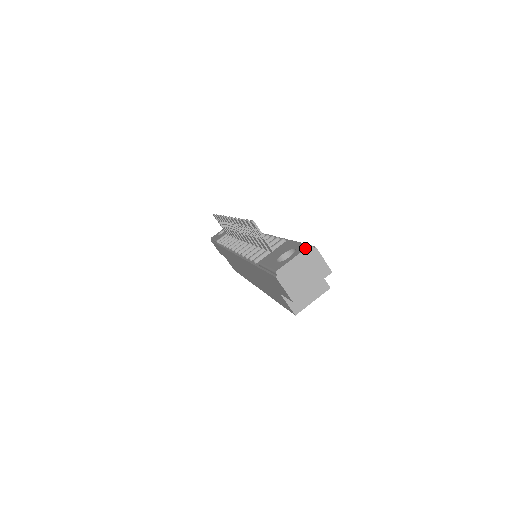
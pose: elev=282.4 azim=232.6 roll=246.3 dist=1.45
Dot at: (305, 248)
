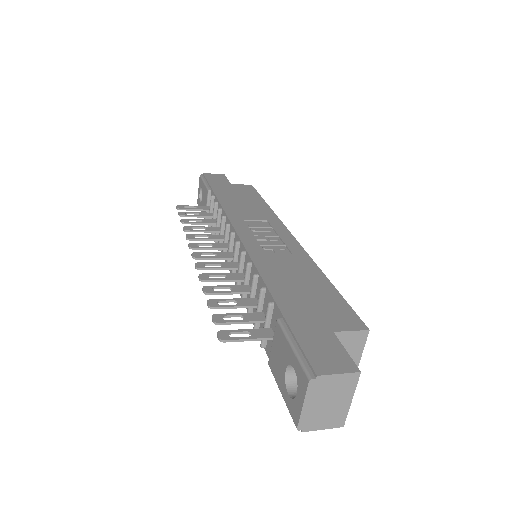
Dot at: (306, 387)
